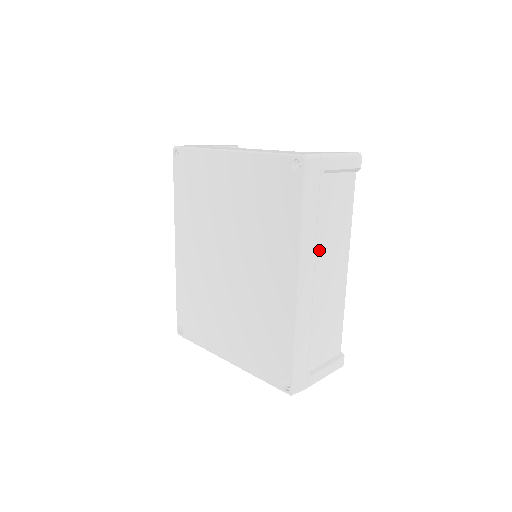
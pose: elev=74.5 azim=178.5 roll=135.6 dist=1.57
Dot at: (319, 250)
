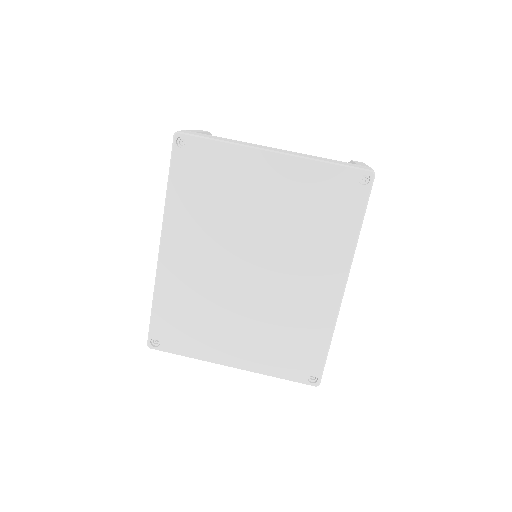
Dot at: occluded
